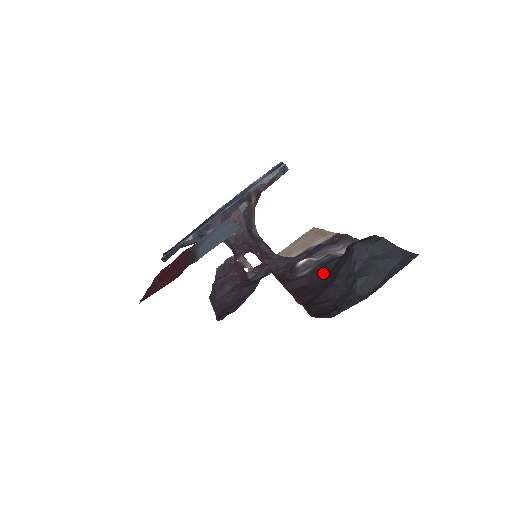
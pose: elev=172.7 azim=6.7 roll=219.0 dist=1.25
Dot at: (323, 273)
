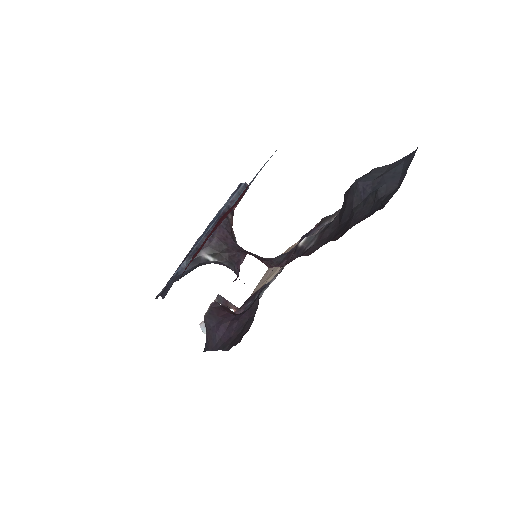
Dot at: (332, 230)
